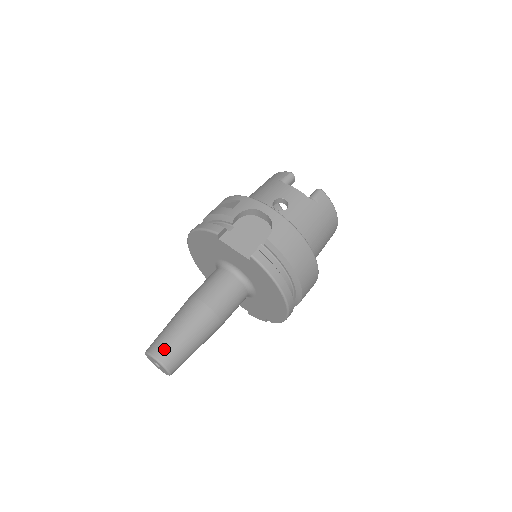
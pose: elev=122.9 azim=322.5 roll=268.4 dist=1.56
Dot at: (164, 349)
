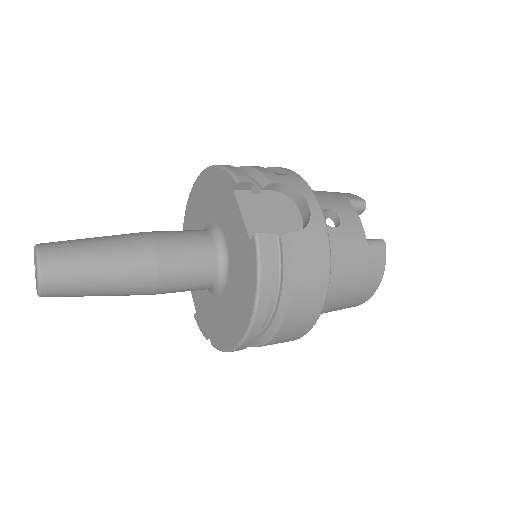
Dot at: (59, 257)
